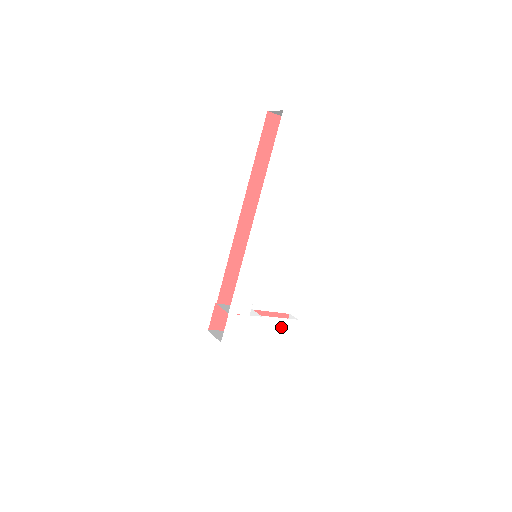
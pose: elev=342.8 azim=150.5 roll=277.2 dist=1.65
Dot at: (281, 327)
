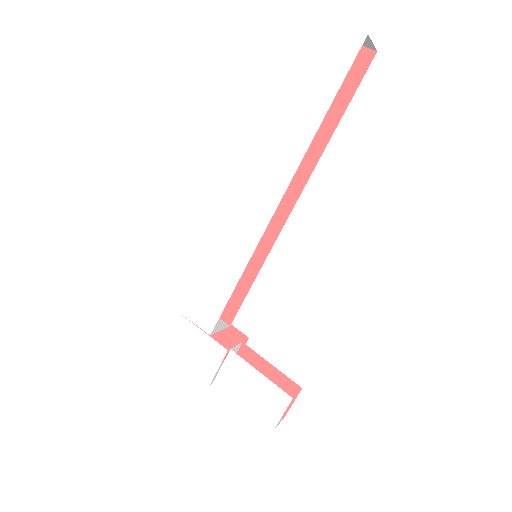
Dot at: (260, 390)
